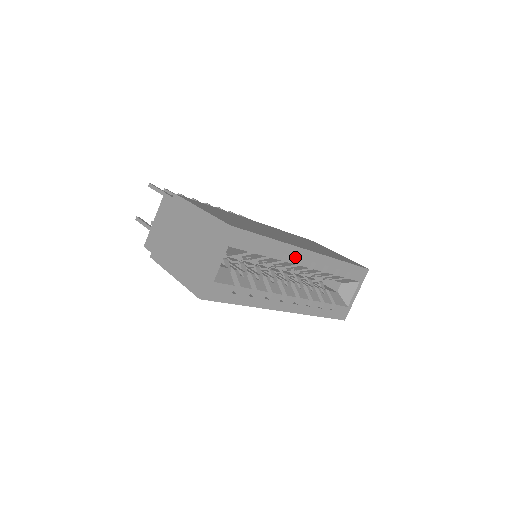
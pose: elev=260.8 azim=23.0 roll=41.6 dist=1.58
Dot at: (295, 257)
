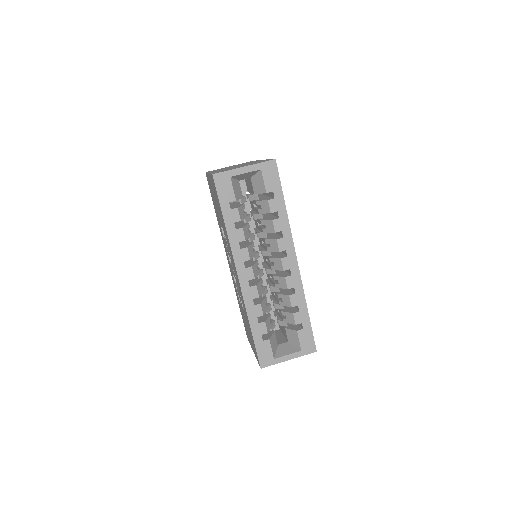
Dot at: (284, 246)
